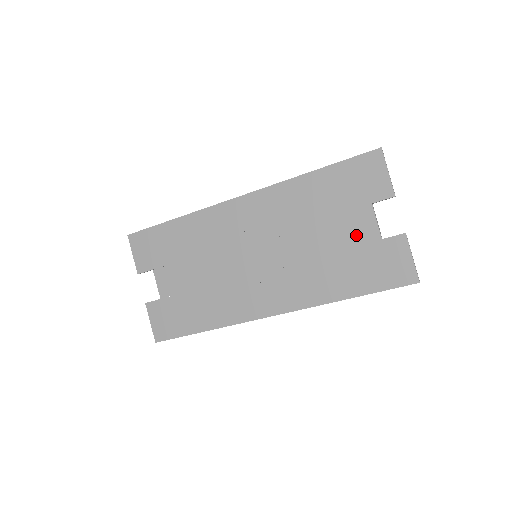
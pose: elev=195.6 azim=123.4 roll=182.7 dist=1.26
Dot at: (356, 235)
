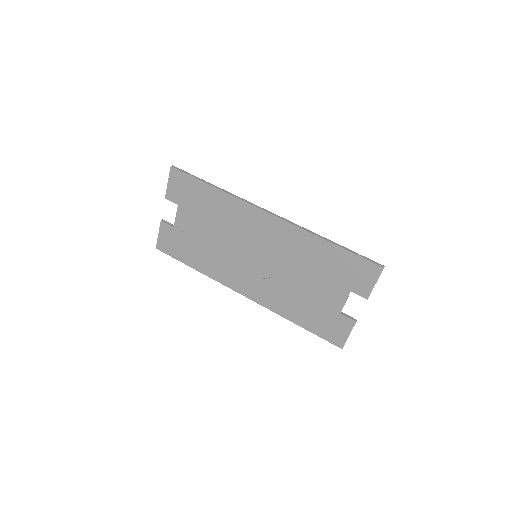
Dot at: (327, 299)
